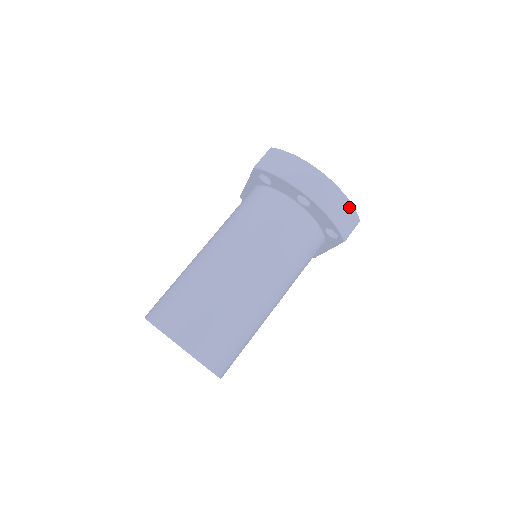
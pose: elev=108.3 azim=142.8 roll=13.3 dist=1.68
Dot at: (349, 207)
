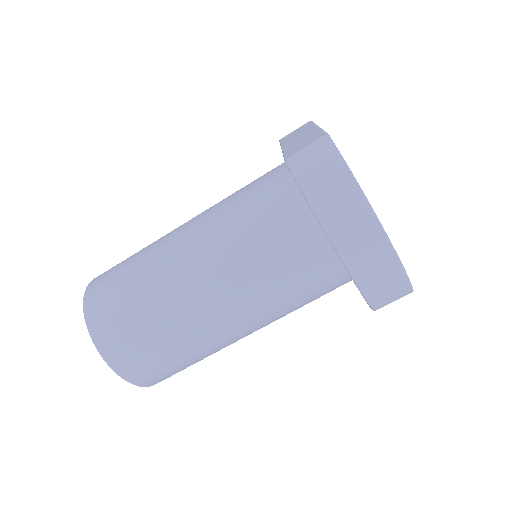
Dot at: (401, 282)
